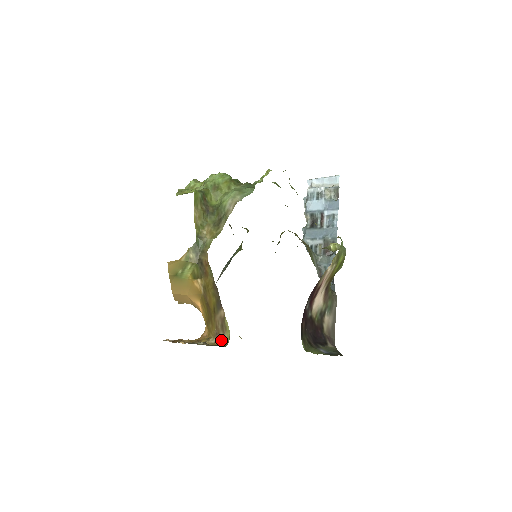
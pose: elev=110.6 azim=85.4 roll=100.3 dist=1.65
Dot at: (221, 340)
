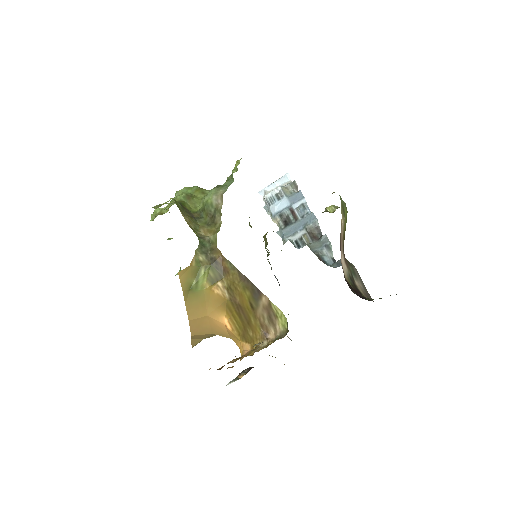
Dot at: (273, 337)
